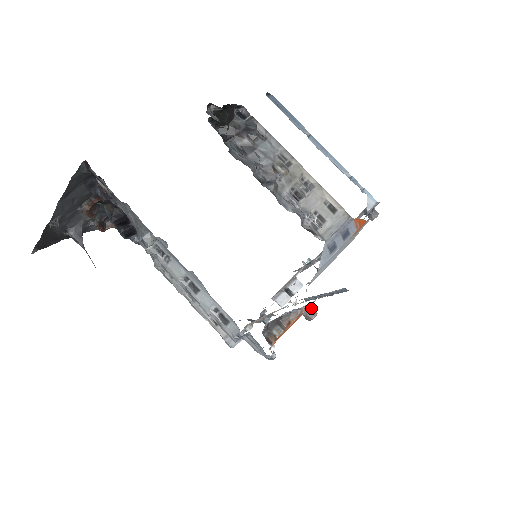
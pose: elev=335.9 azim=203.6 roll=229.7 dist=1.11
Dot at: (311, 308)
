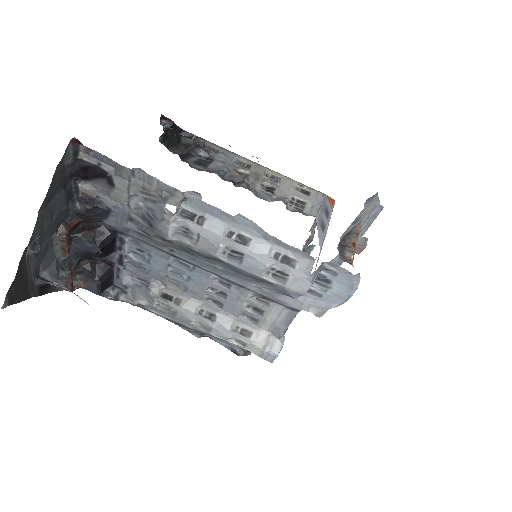
Dot at: (359, 236)
